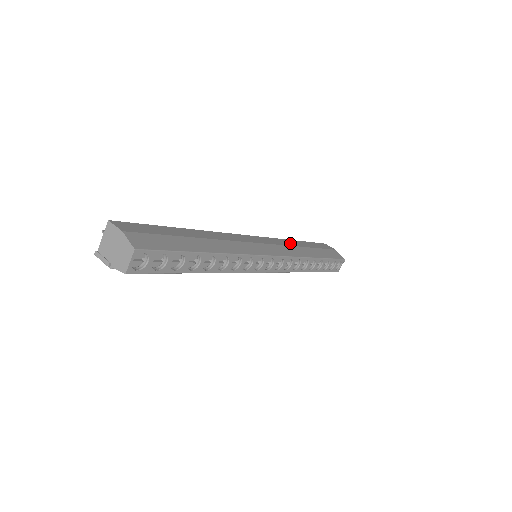
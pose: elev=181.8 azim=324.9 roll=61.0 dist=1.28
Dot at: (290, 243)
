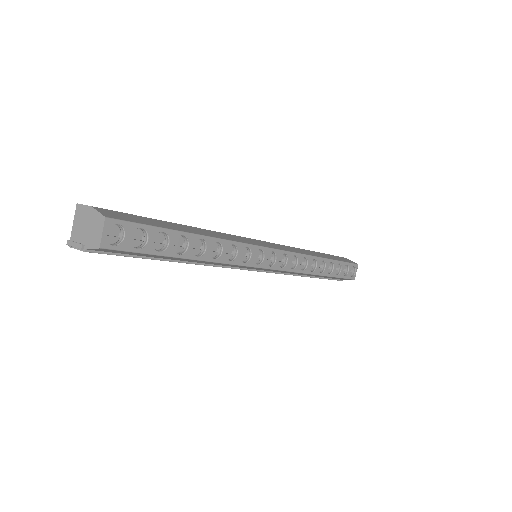
Dot at: occluded
